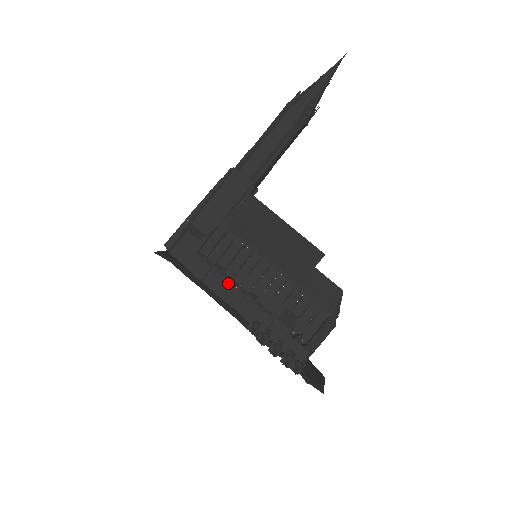
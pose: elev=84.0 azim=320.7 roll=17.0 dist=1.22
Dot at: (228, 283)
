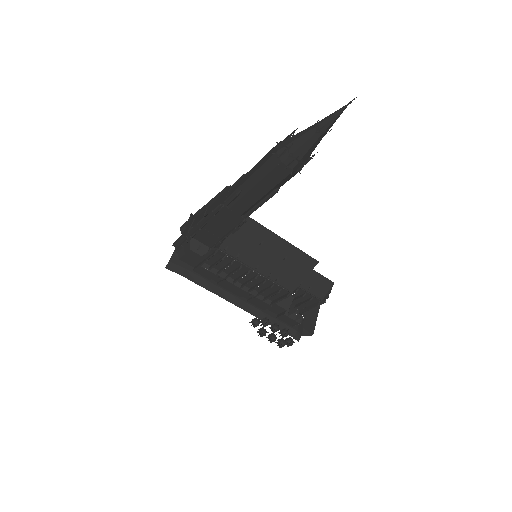
Dot at: (232, 285)
